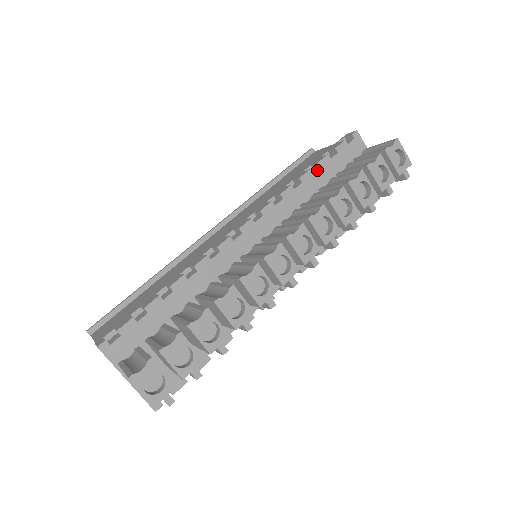
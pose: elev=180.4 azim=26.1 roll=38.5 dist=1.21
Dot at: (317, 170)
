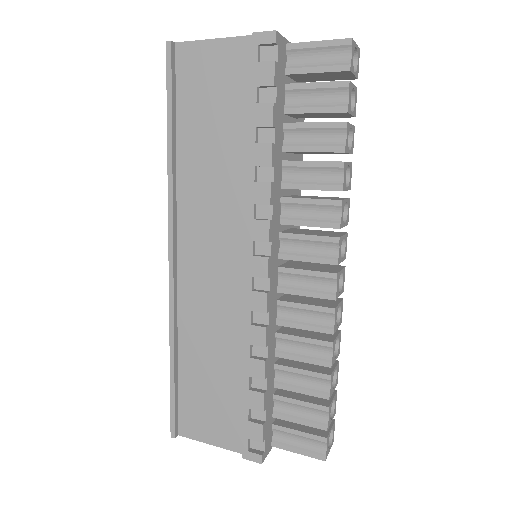
Dot at: (275, 135)
